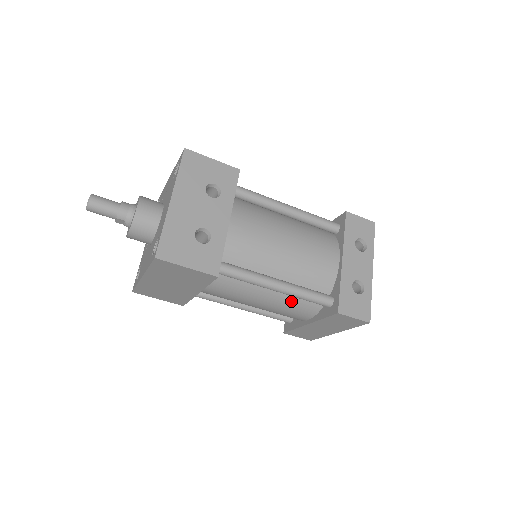
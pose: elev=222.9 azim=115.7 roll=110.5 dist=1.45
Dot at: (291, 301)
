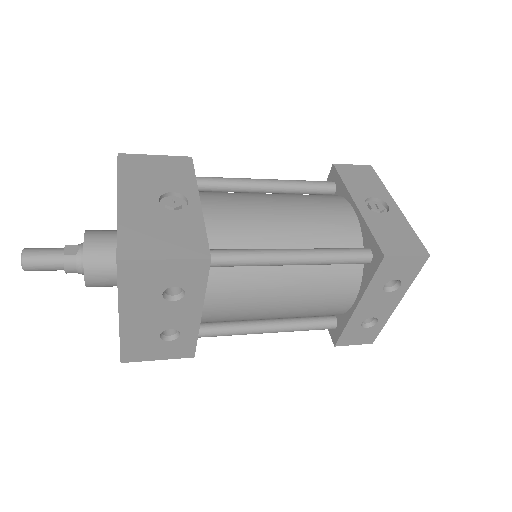
Dot at: occluded
